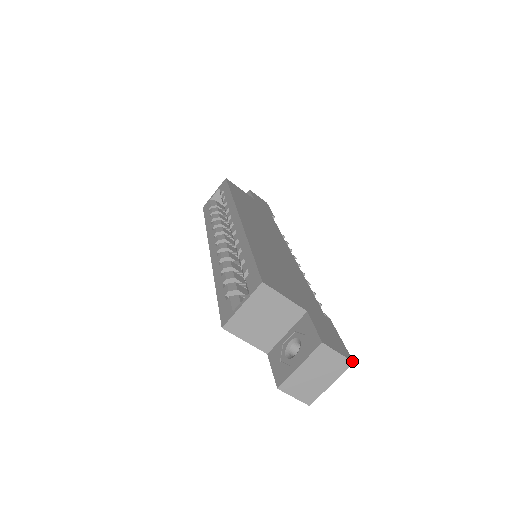
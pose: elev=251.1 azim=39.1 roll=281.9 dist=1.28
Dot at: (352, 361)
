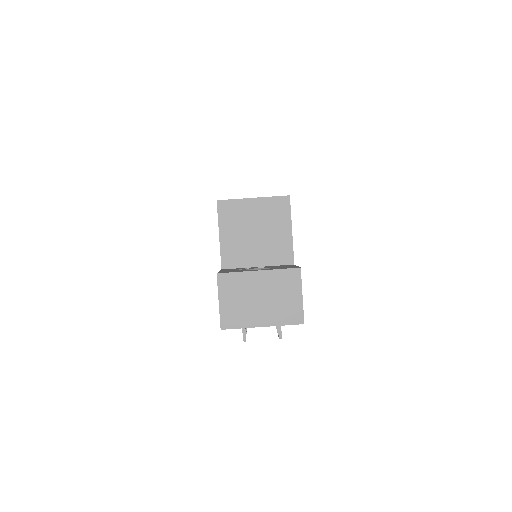
Dot at: occluded
